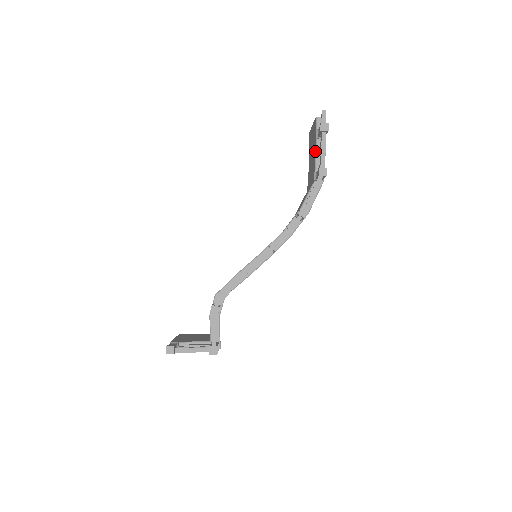
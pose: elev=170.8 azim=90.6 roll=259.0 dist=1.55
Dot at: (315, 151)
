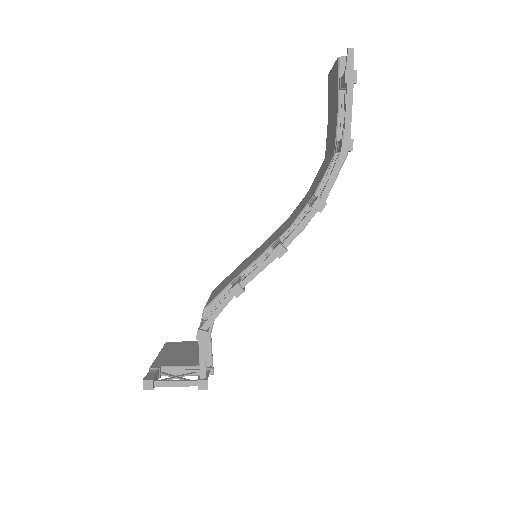
Dot at: (336, 108)
